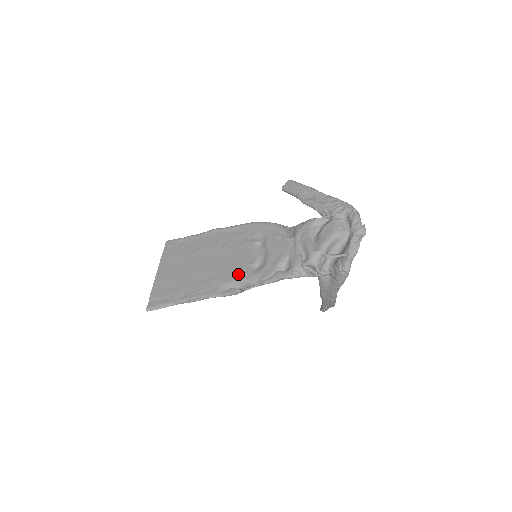
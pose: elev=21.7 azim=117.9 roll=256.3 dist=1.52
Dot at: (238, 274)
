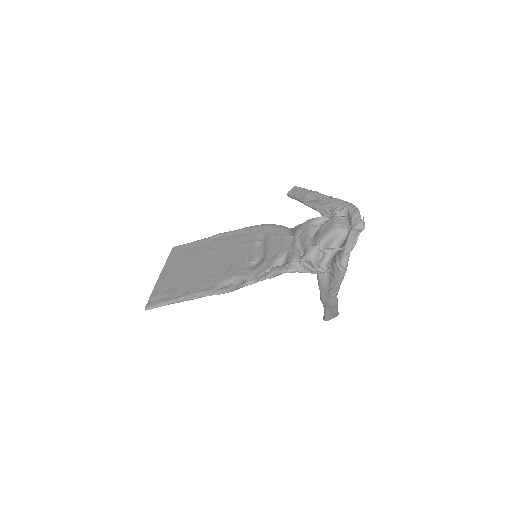
Dot at: (236, 271)
